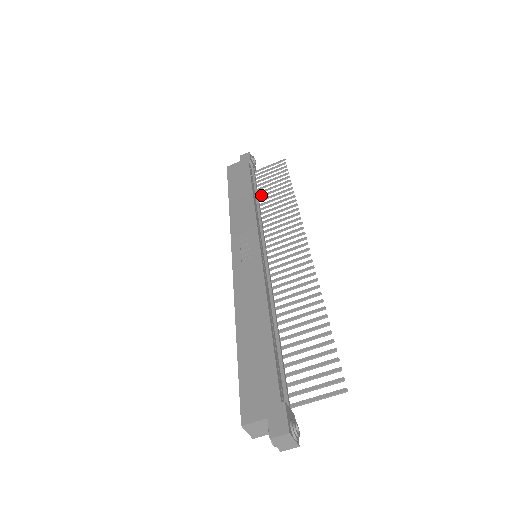
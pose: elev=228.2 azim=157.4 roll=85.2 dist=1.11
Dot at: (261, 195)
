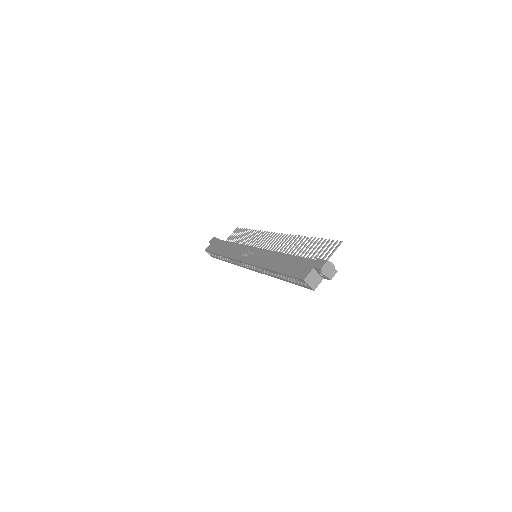
Dot at: occluded
